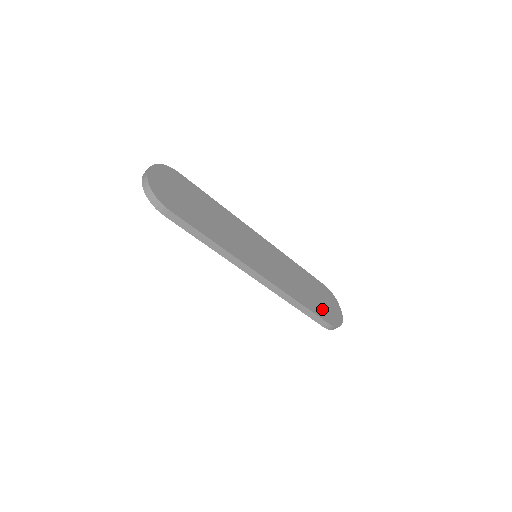
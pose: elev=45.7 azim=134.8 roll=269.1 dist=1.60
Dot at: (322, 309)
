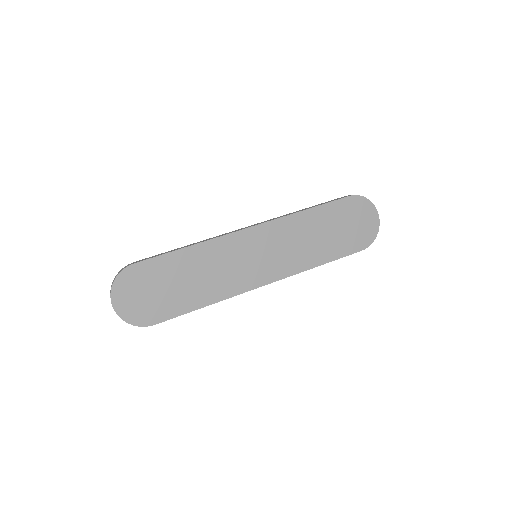
Dot at: (349, 240)
